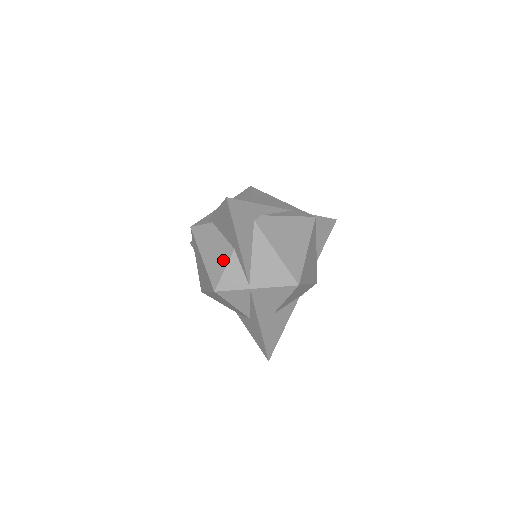
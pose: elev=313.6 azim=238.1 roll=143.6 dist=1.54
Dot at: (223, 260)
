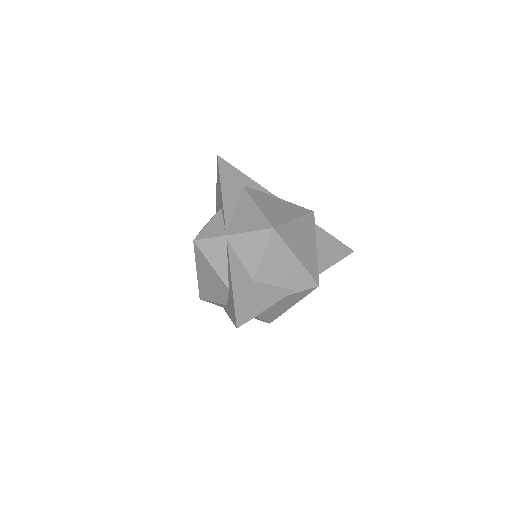
Dot at: occluded
